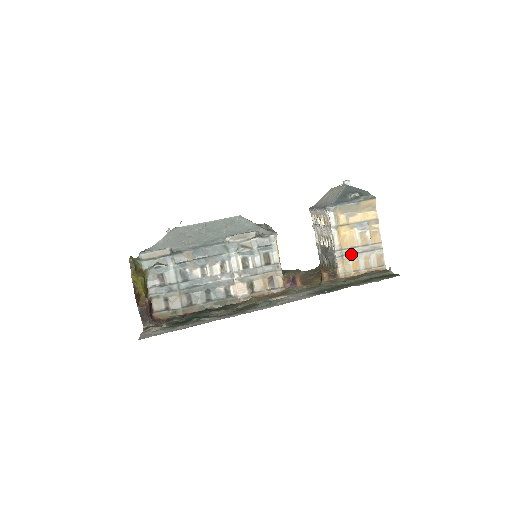
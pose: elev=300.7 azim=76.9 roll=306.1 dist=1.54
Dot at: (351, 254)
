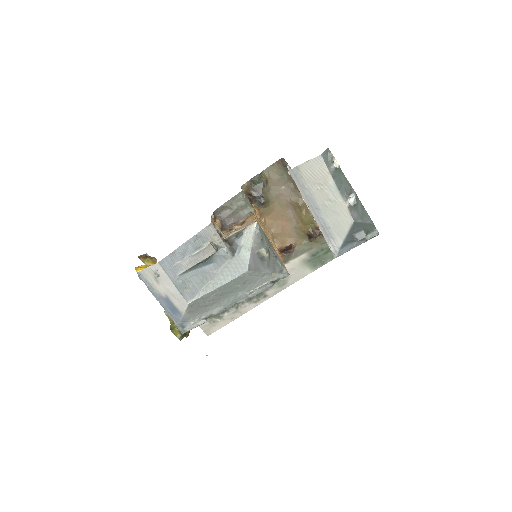
Dot at: occluded
